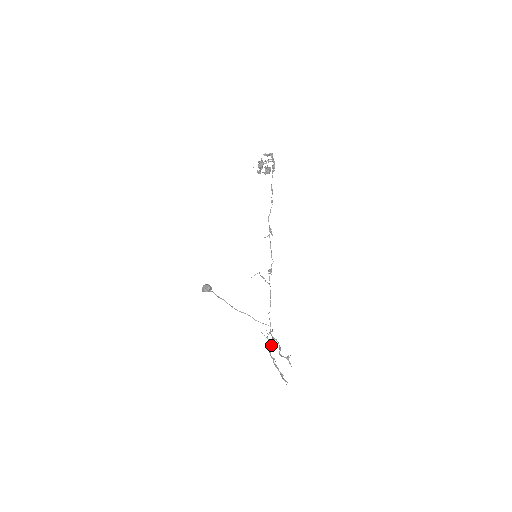
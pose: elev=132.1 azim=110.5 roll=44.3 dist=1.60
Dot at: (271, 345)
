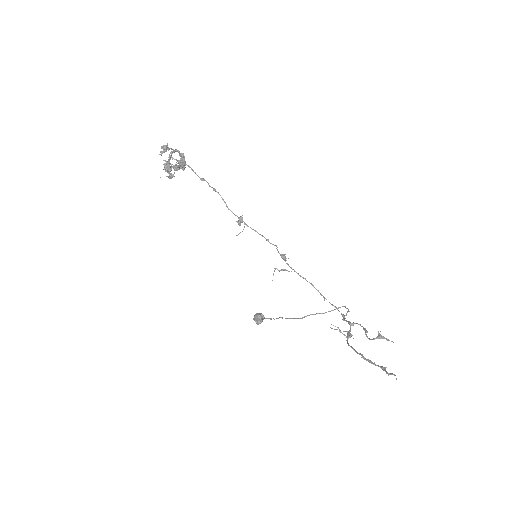
Dot at: (351, 336)
